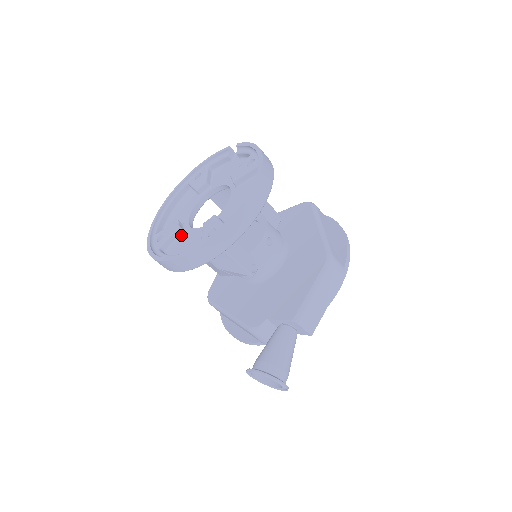
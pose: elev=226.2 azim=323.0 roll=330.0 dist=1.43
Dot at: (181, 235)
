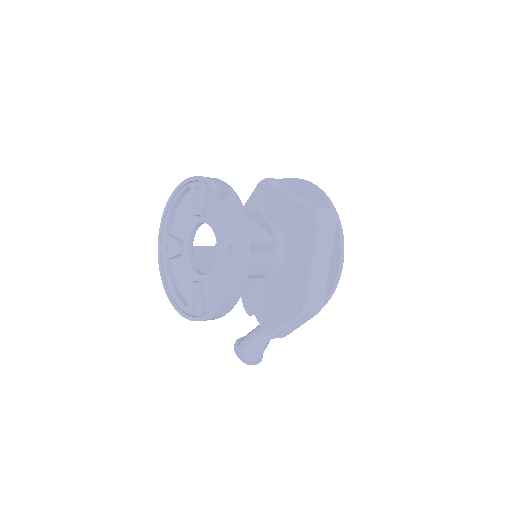
Dot at: (182, 257)
